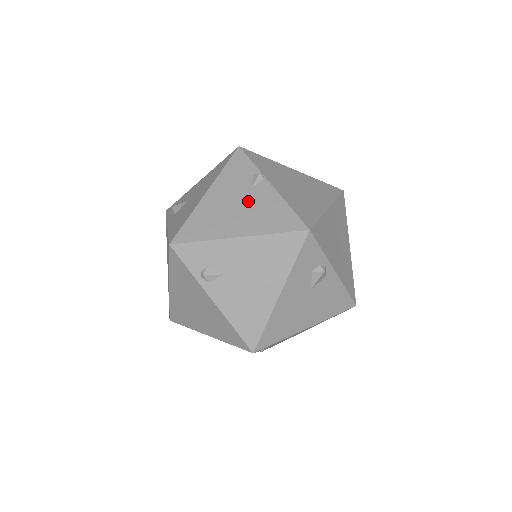
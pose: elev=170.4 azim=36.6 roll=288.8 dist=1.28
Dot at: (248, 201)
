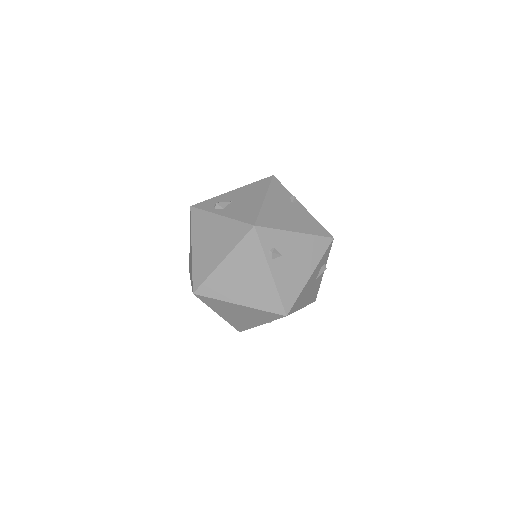
Dot at: (293, 212)
